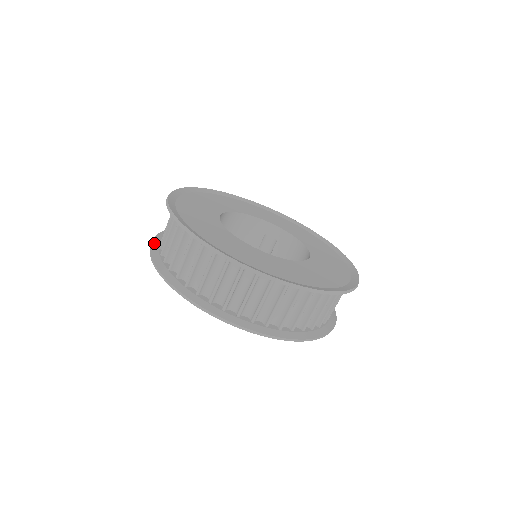
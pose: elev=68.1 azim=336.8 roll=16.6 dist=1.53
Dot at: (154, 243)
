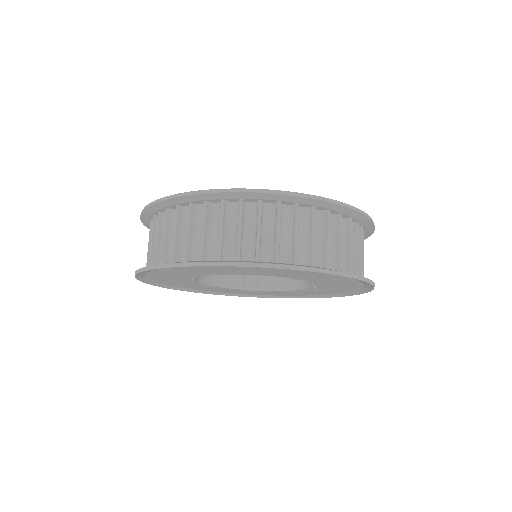
Dot at: occluded
